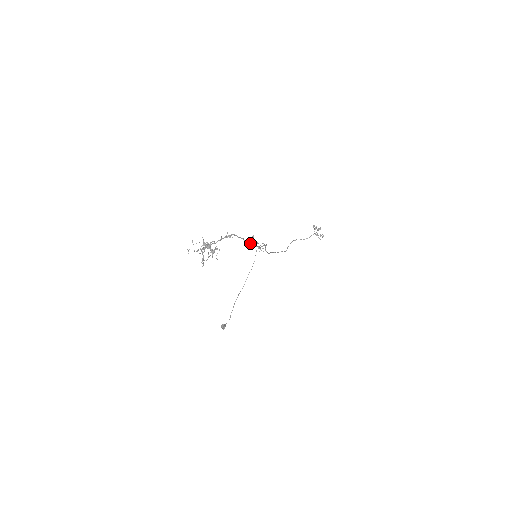
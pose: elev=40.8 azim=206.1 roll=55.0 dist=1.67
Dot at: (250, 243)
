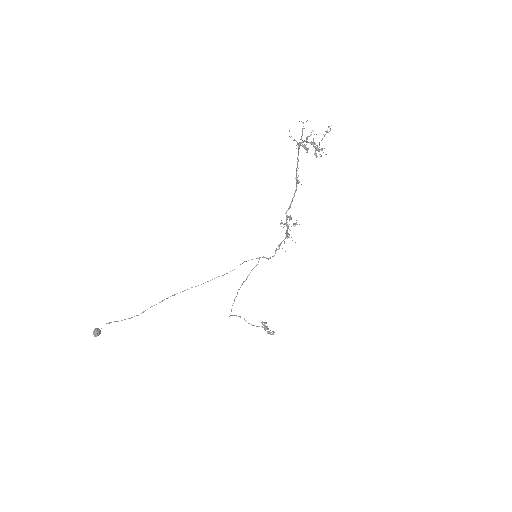
Dot at: (287, 222)
